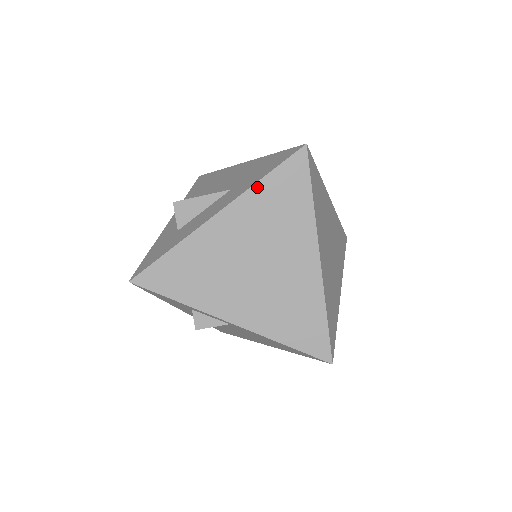
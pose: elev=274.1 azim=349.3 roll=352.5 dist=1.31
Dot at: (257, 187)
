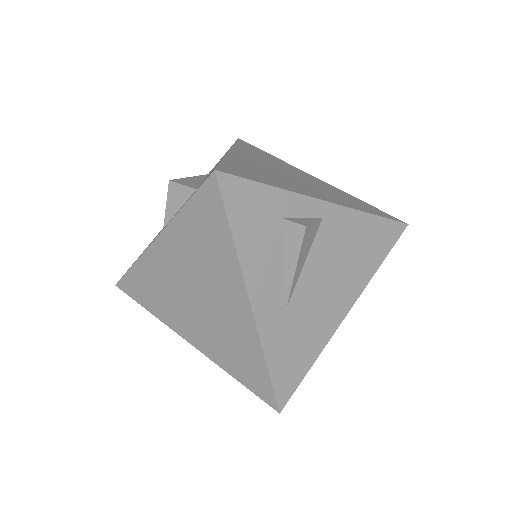
Dot at: (237, 146)
